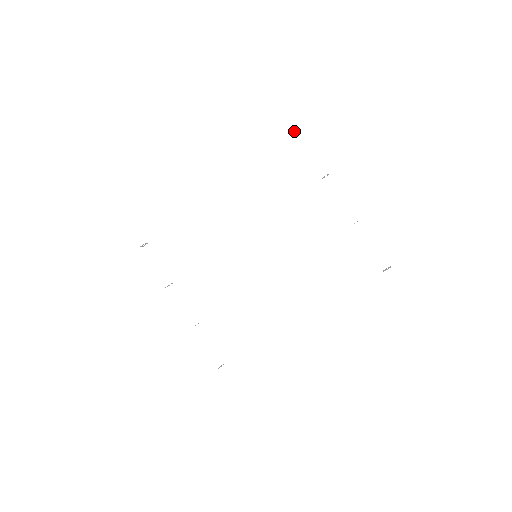
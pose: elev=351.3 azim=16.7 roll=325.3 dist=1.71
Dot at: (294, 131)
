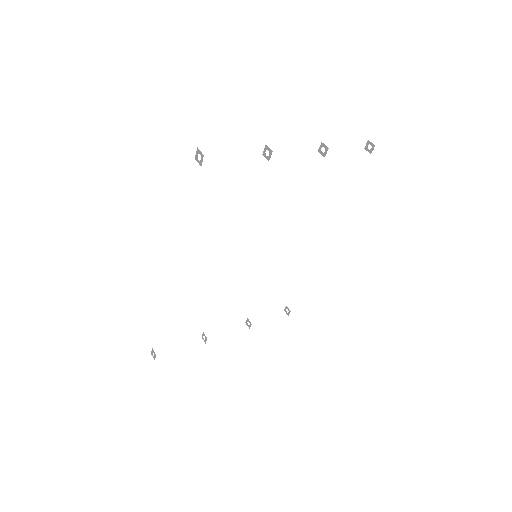
Dot at: (197, 158)
